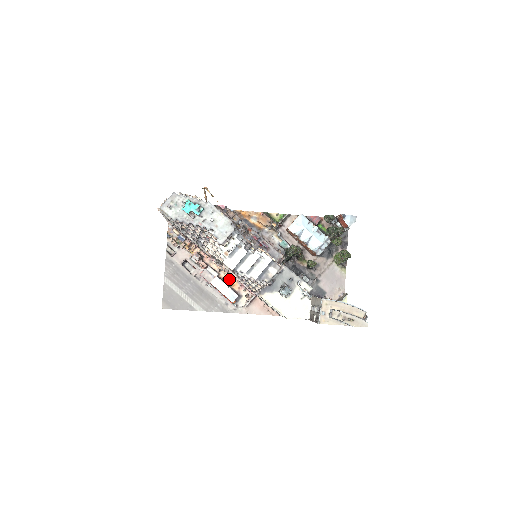
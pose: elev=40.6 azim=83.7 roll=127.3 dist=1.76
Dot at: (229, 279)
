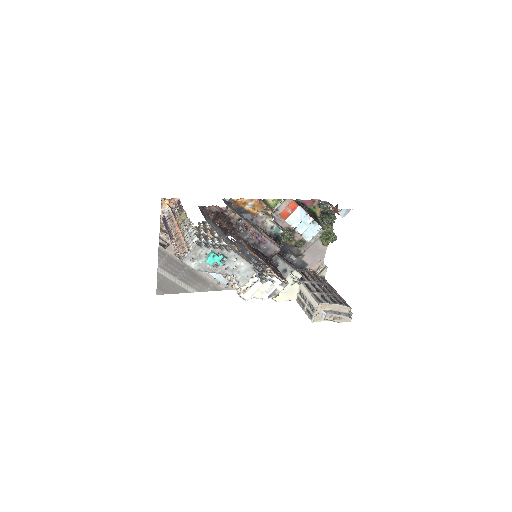
Dot at: occluded
